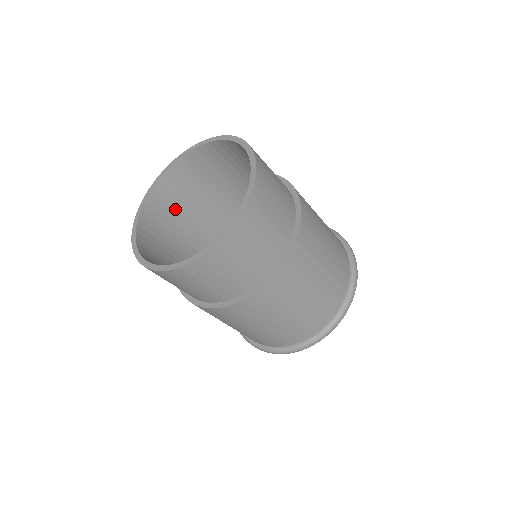
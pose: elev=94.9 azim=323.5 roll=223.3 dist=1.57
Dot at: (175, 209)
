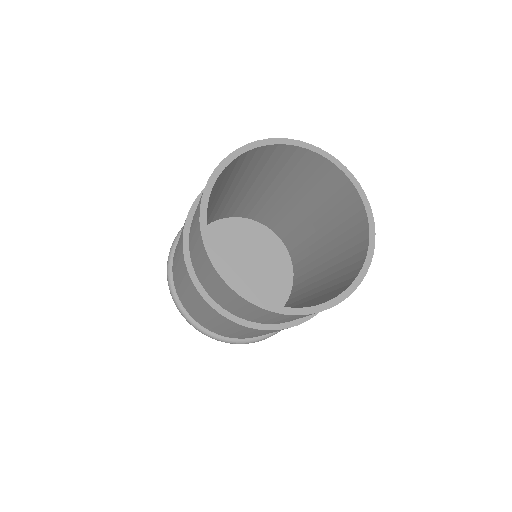
Dot at: occluded
